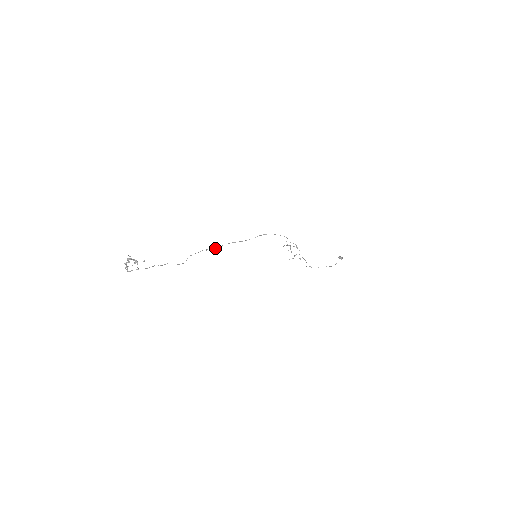
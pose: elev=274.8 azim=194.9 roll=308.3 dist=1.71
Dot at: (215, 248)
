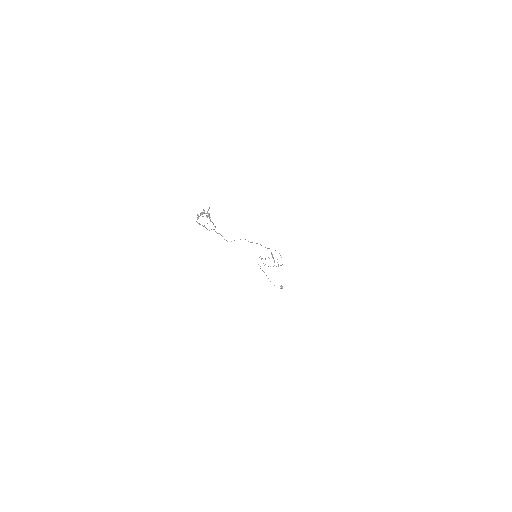
Dot at: (250, 242)
